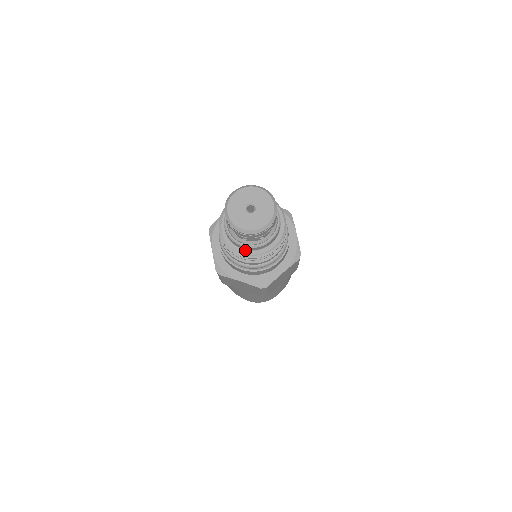
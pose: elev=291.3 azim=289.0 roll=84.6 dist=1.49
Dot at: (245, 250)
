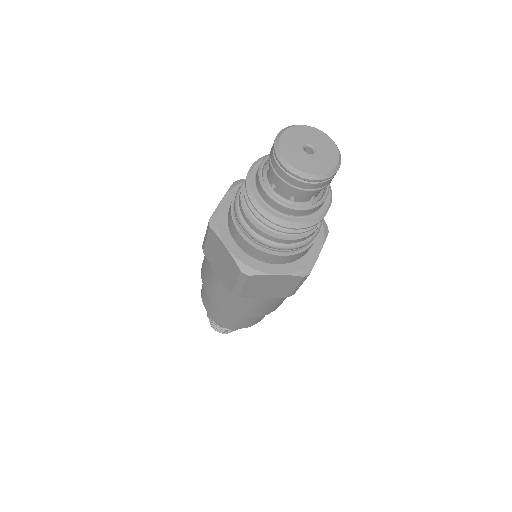
Dot at: (263, 201)
